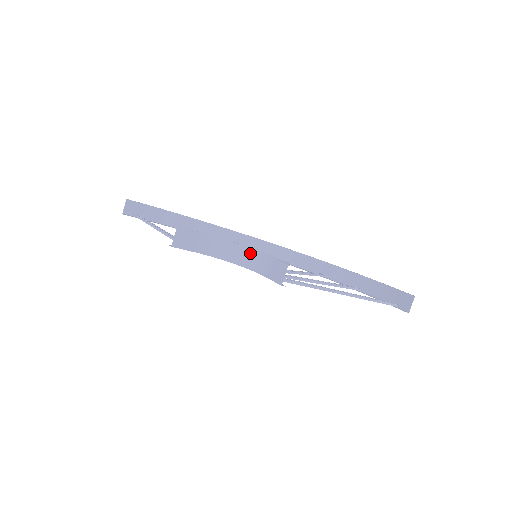
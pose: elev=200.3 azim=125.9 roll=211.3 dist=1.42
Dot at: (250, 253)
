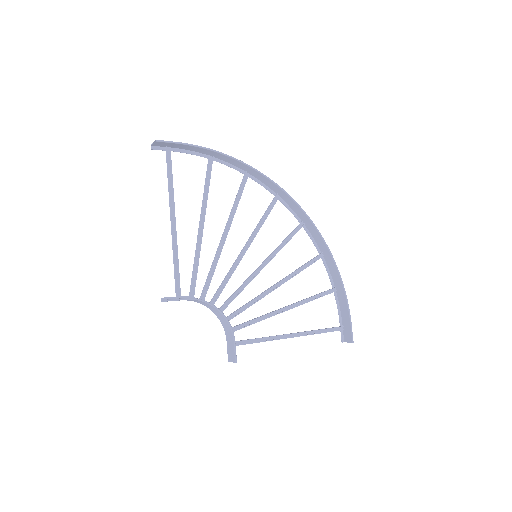
Dot at: (224, 319)
